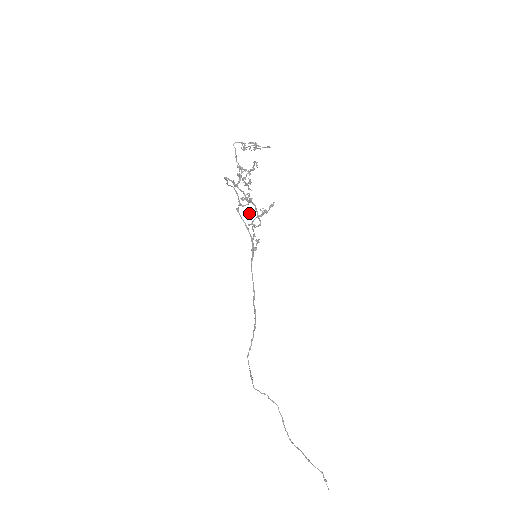
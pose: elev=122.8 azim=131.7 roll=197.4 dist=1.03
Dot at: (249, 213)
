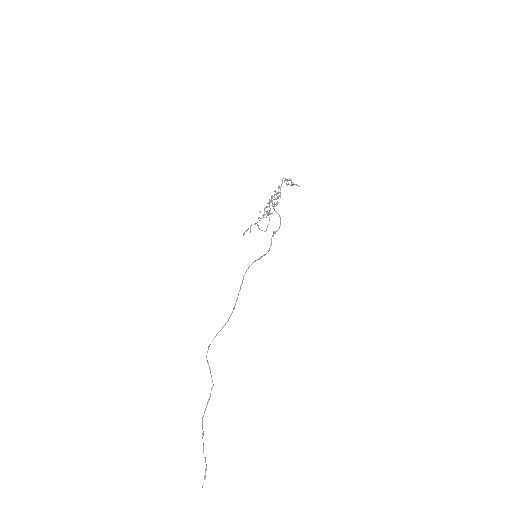
Dot at: (259, 217)
